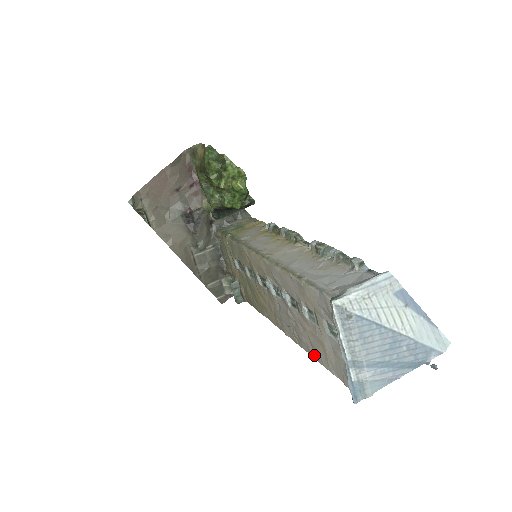
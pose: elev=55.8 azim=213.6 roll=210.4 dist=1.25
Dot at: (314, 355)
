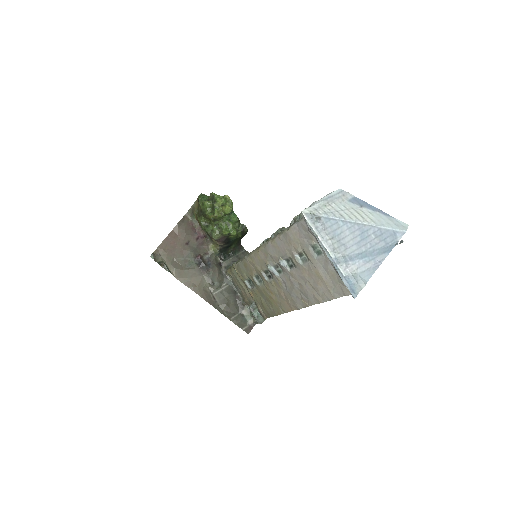
Dot at: (320, 298)
